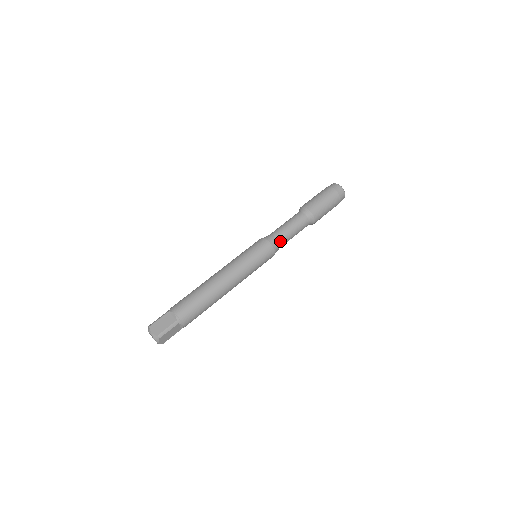
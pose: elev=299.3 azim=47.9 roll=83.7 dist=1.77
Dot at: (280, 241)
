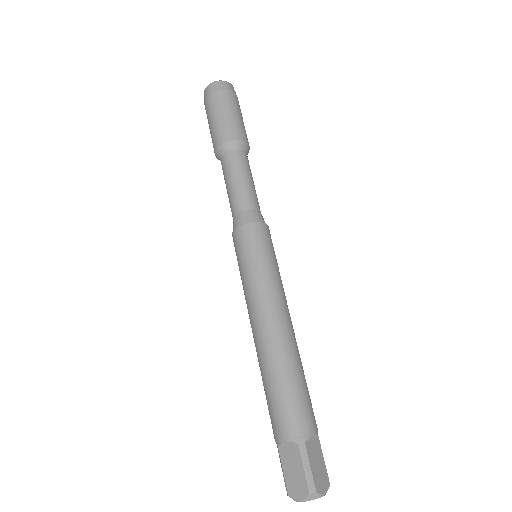
Dot at: occluded
